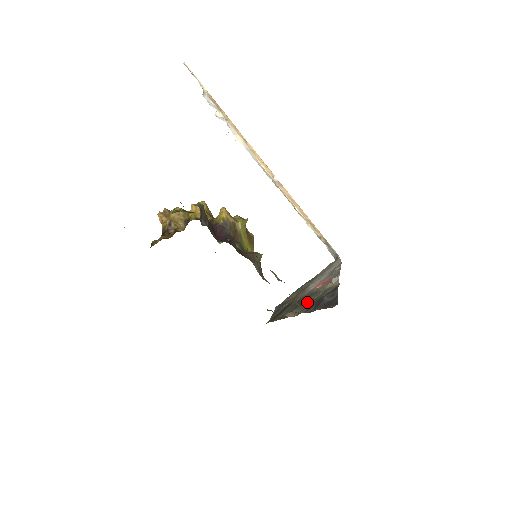
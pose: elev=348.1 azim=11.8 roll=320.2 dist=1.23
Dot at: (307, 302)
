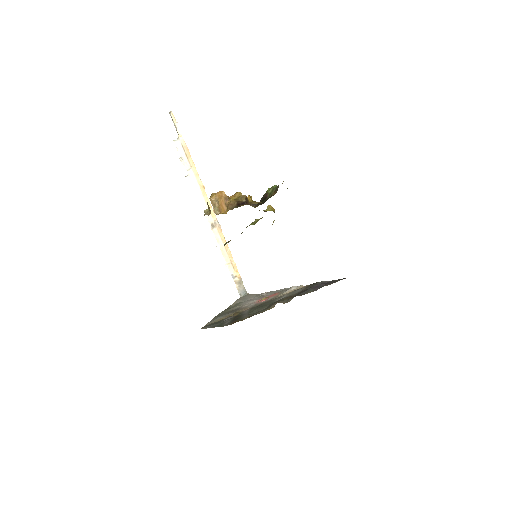
Dot at: (282, 299)
